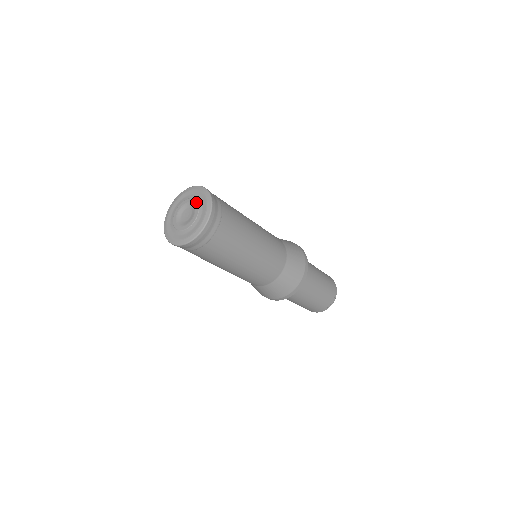
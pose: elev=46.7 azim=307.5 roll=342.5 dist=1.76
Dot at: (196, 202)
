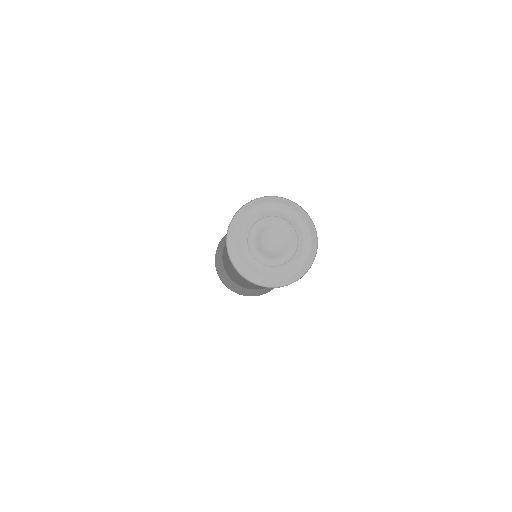
Dot at: (294, 233)
